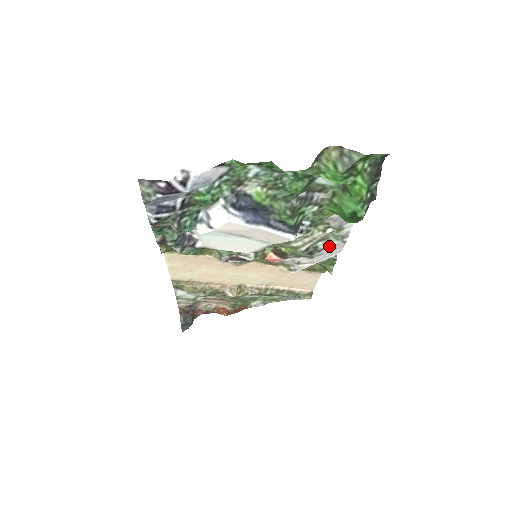
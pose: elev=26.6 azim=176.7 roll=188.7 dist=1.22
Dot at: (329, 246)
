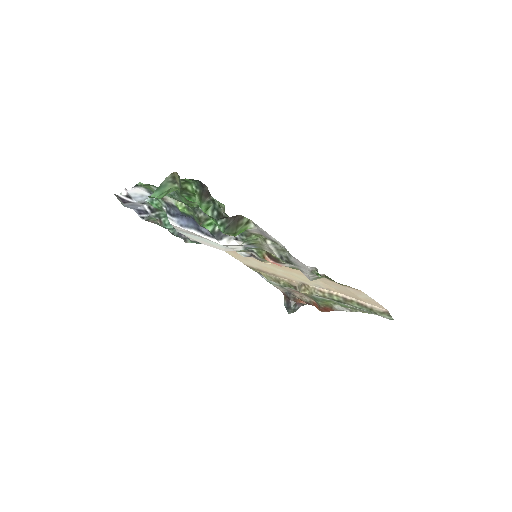
Dot at: (291, 258)
